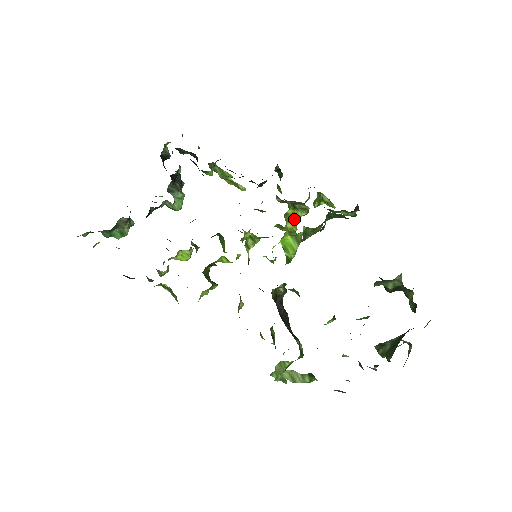
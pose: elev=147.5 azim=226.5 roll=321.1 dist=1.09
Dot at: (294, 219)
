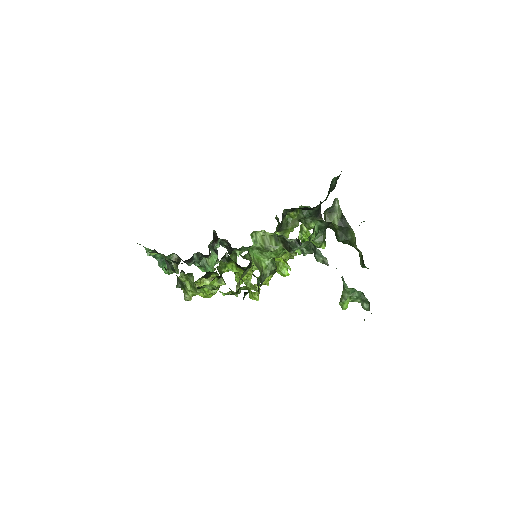
Dot at: (286, 255)
